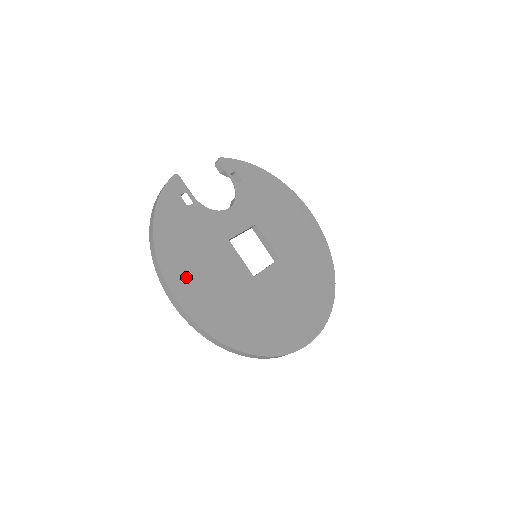
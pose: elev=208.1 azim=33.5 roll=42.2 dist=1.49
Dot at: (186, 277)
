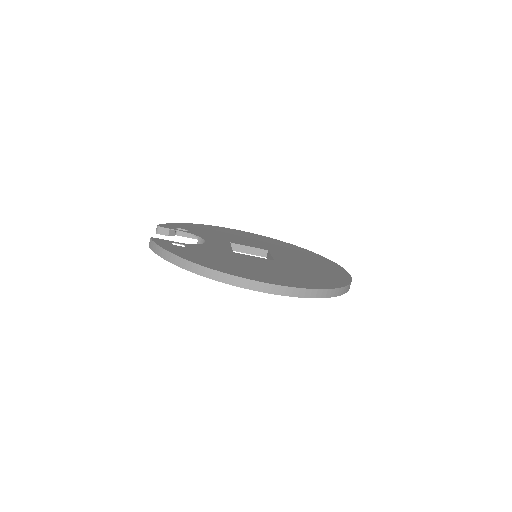
Dot at: (249, 273)
